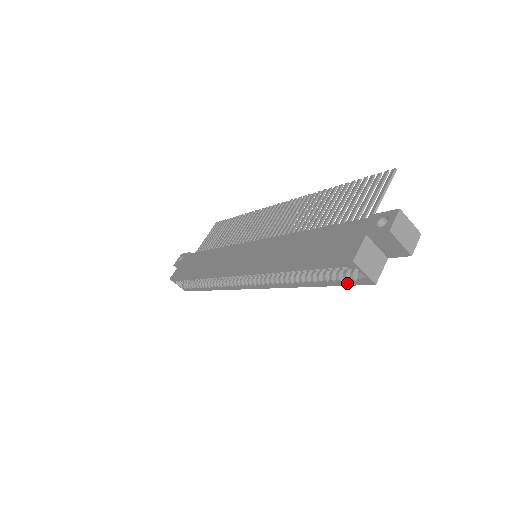
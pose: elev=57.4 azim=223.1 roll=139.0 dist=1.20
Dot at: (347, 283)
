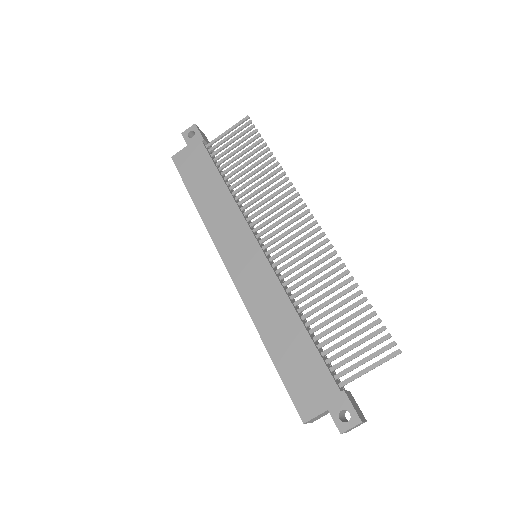
Dot at: occluded
